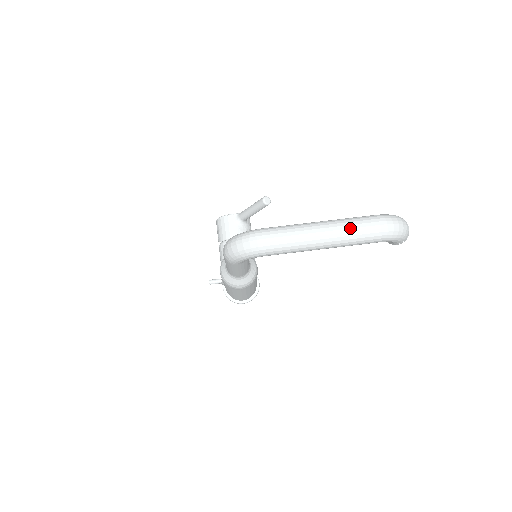
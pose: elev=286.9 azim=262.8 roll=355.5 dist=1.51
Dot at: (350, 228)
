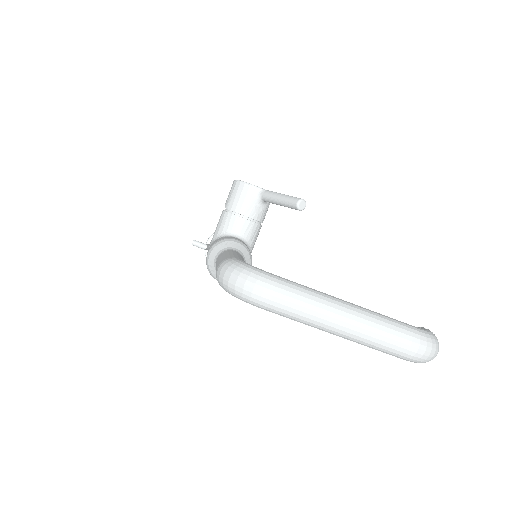
Dot at: (376, 333)
